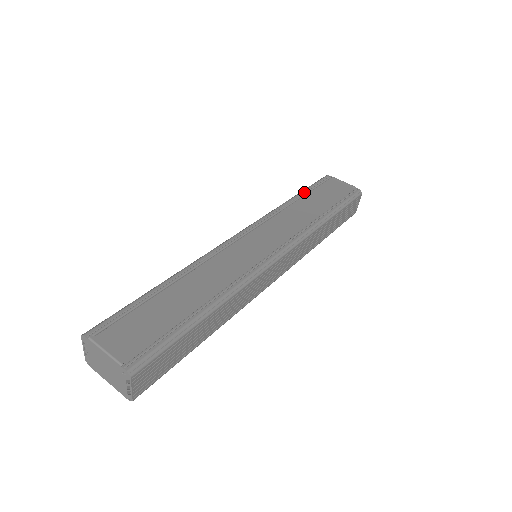
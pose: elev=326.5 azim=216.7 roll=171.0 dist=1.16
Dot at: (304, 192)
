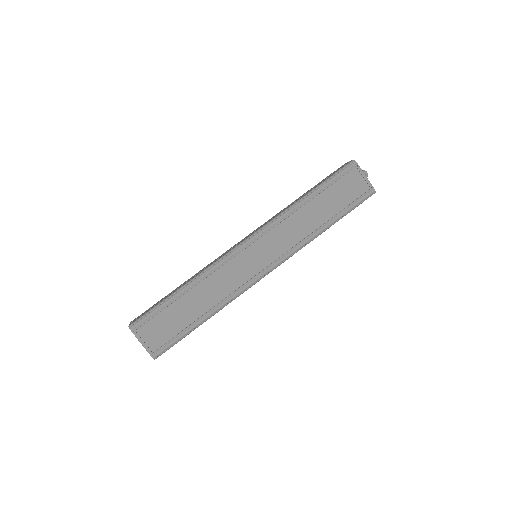
Dot at: (321, 189)
